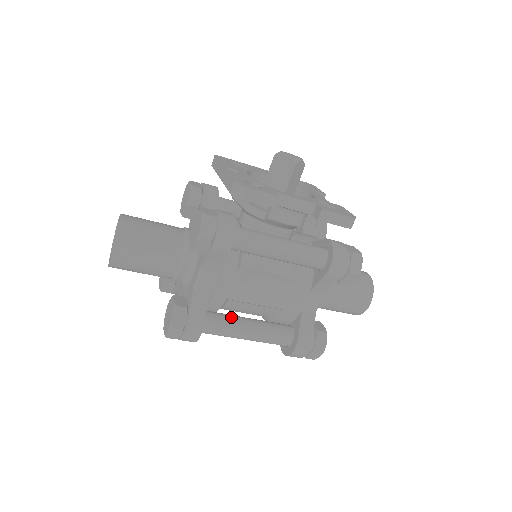
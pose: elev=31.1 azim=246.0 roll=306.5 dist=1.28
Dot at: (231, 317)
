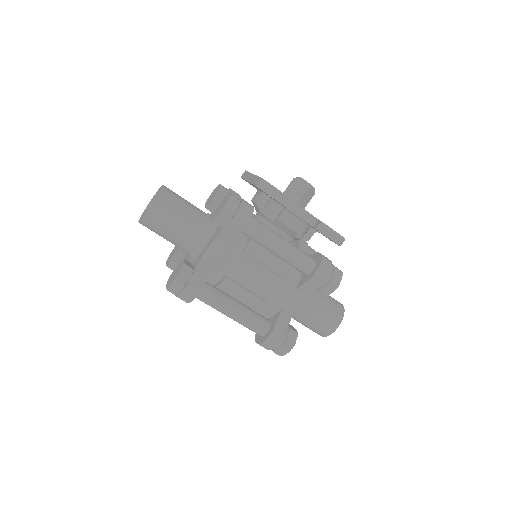
Dot at: (224, 293)
